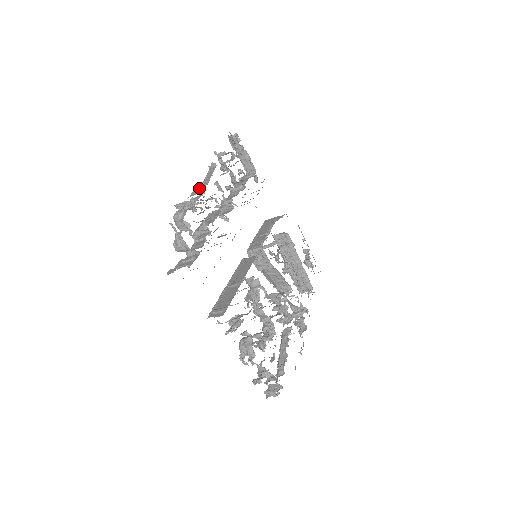
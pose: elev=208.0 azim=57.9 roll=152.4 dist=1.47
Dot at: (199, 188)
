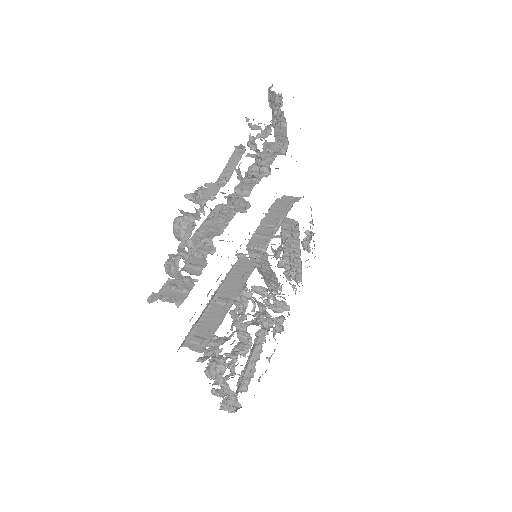
Dot at: (216, 189)
